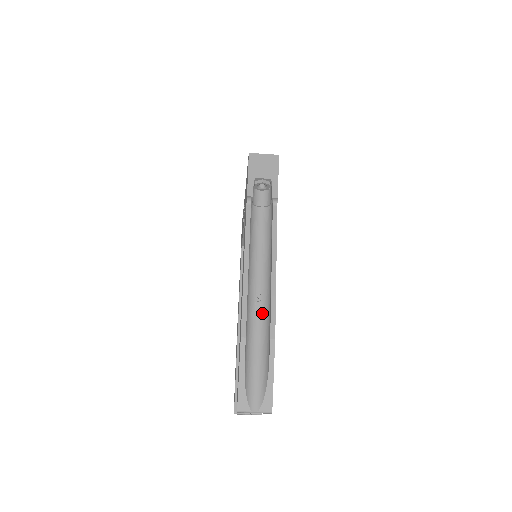
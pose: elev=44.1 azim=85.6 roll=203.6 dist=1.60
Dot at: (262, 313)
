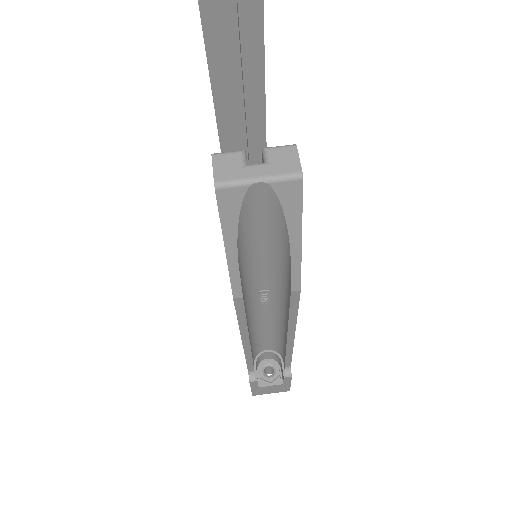
Dot at: occluded
